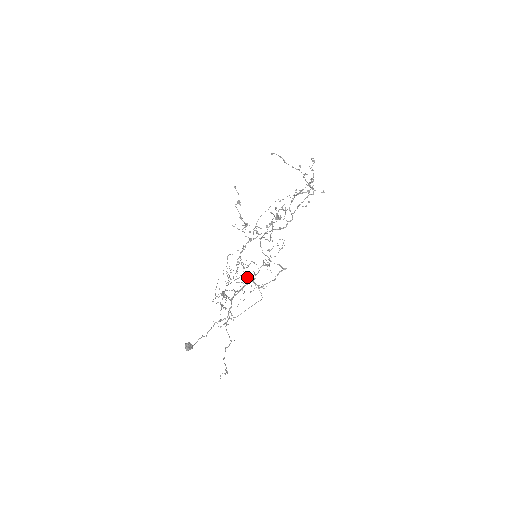
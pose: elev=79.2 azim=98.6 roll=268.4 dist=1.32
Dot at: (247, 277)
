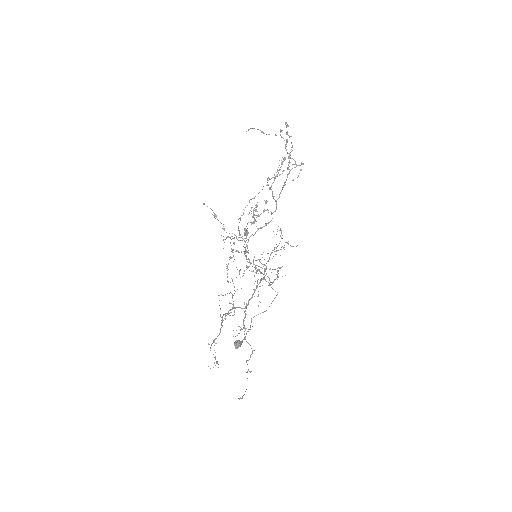
Dot at: (261, 273)
